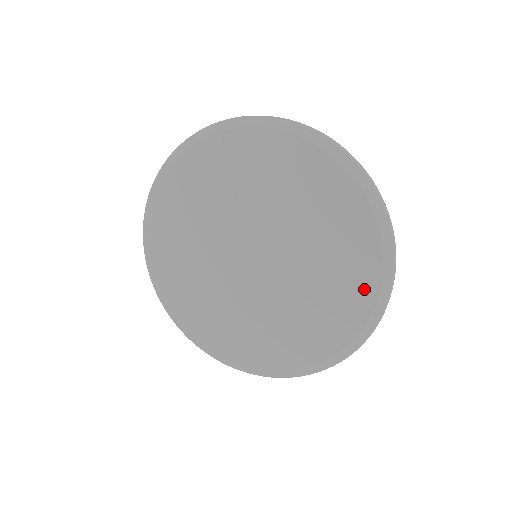
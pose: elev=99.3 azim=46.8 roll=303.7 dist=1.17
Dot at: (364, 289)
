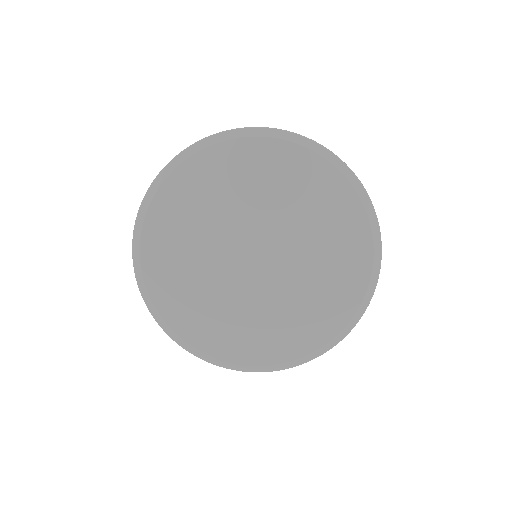
Dot at: (359, 241)
